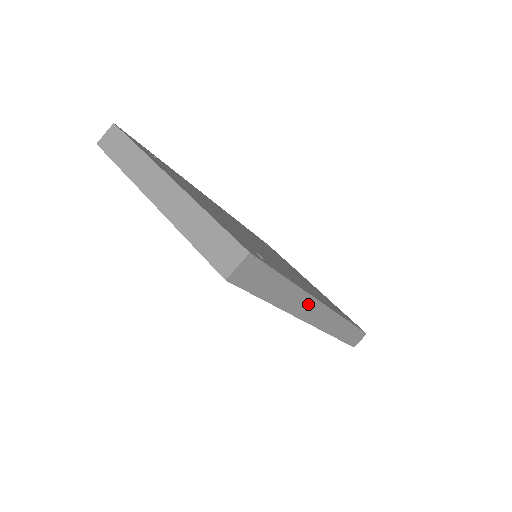
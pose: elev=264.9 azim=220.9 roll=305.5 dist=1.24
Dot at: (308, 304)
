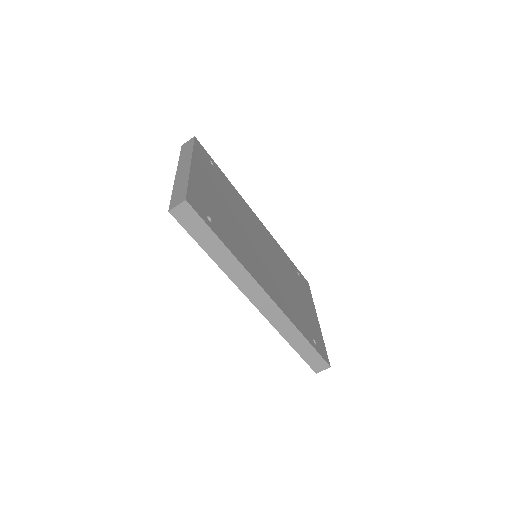
Dot at: (247, 279)
